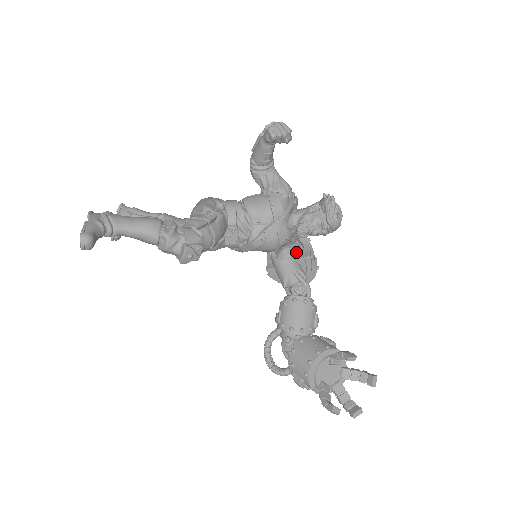
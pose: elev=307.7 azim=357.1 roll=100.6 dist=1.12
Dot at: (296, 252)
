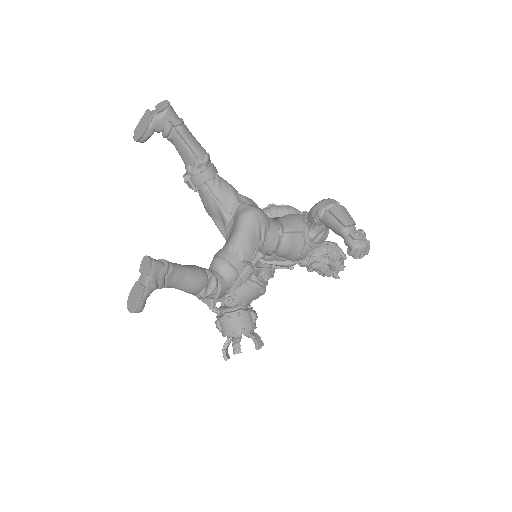
Dot at: occluded
